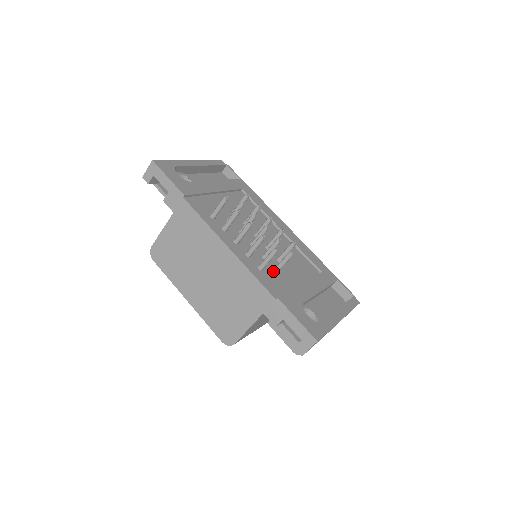
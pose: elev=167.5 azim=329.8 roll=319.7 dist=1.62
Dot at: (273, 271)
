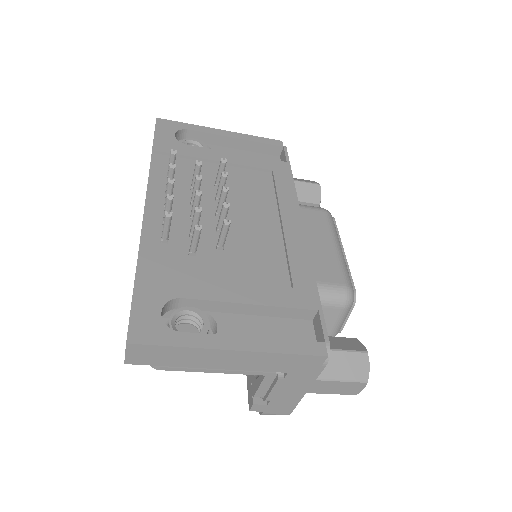
Dot at: (186, 251)
